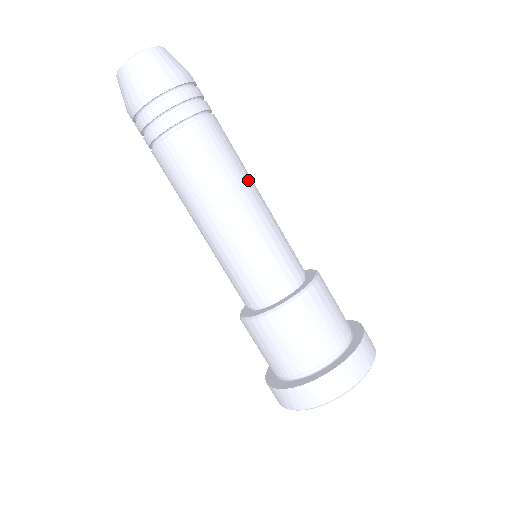
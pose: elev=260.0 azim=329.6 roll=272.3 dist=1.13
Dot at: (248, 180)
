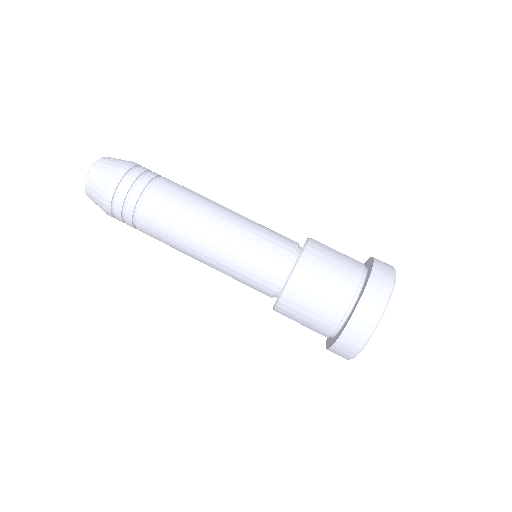
Dot at: occluded
